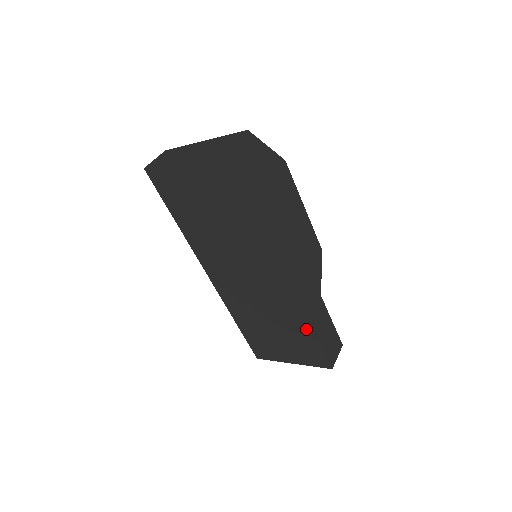
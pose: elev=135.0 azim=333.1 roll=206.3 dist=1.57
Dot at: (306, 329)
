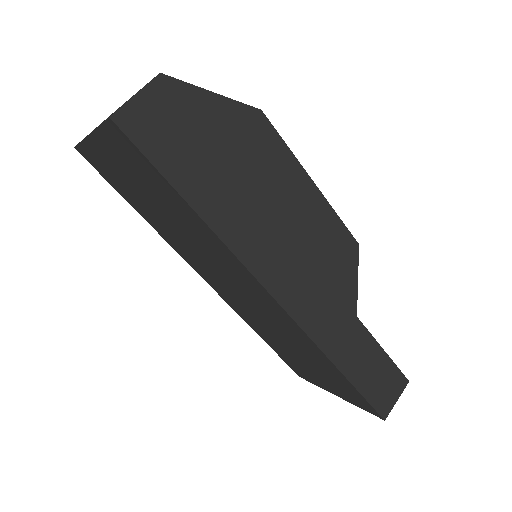
Dot at: (331, 367)
